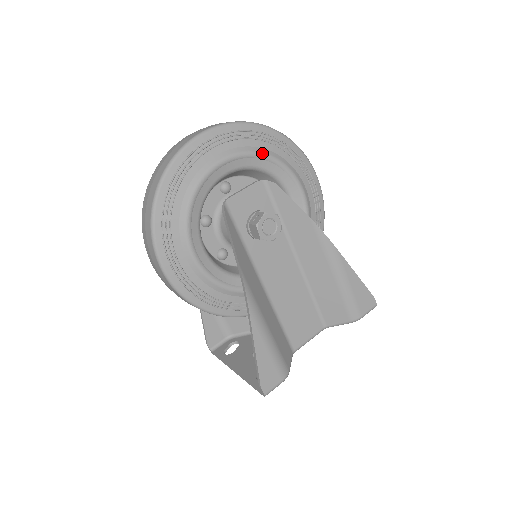
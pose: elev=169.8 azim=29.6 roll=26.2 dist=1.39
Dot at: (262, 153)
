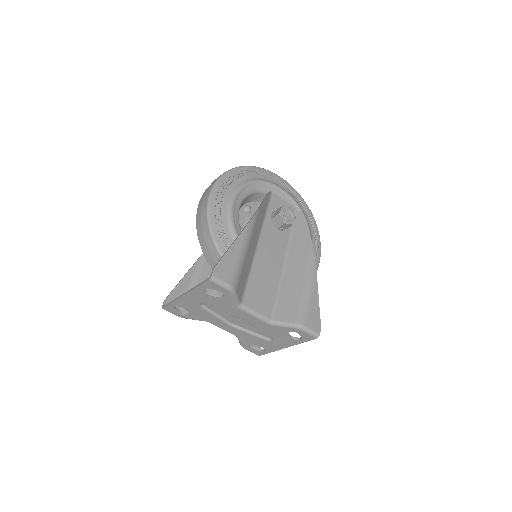
Dot at: (301, 209)
